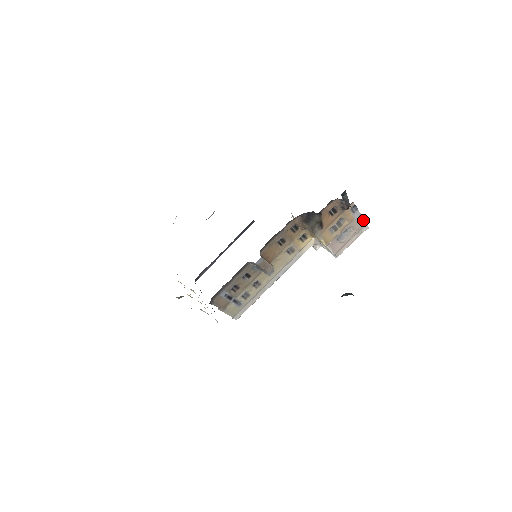
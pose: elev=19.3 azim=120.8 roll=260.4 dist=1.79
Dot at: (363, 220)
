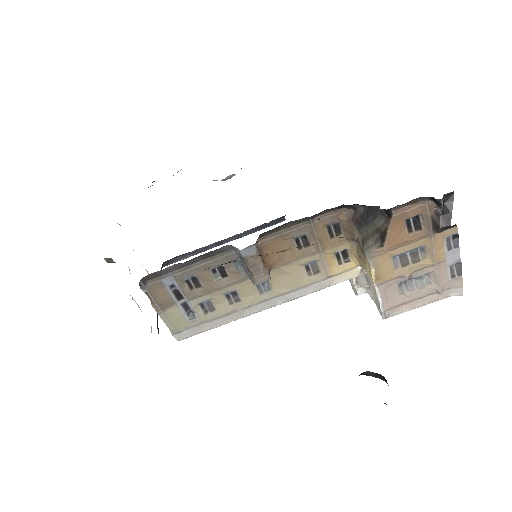
Dot at: (459, 274)
